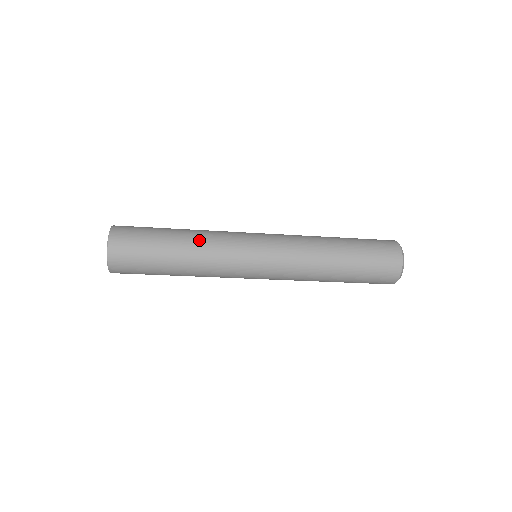
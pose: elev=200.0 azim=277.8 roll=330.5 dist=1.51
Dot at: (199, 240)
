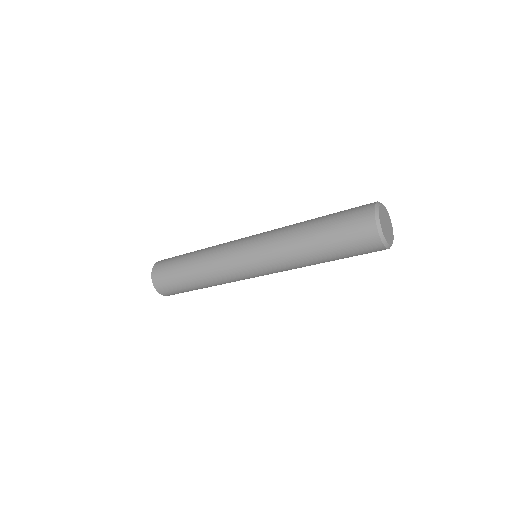
Dot at: (204, 254)
